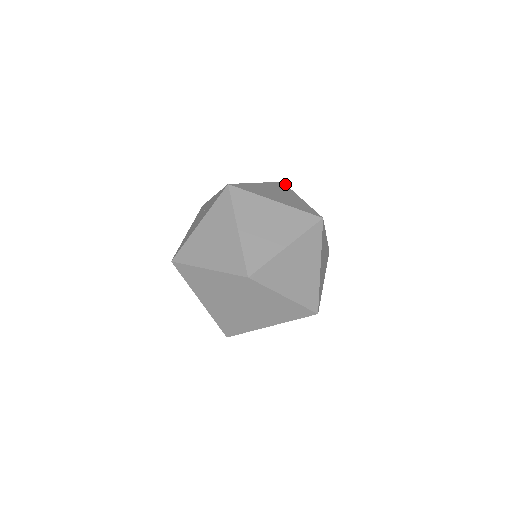
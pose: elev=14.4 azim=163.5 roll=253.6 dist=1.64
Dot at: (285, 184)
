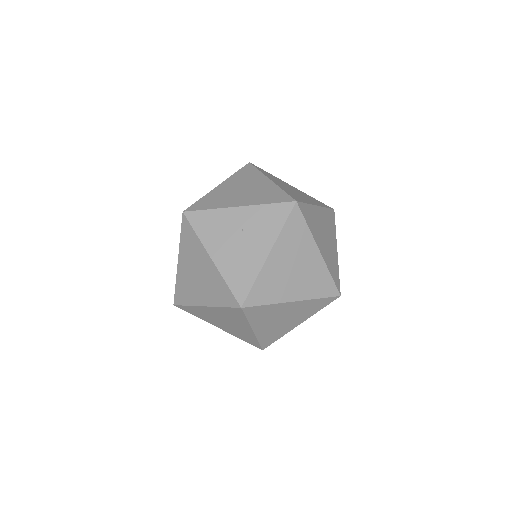
Dot at: occluded
